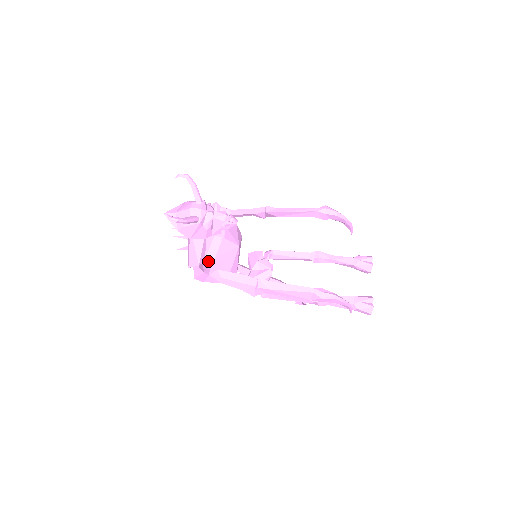
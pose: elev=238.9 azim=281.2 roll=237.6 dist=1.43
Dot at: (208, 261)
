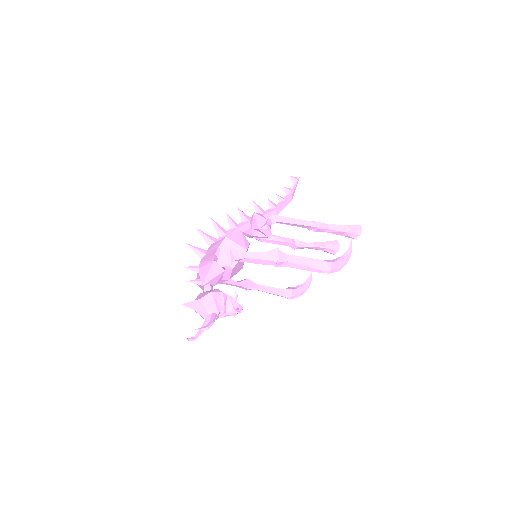
Dot at: occluded
